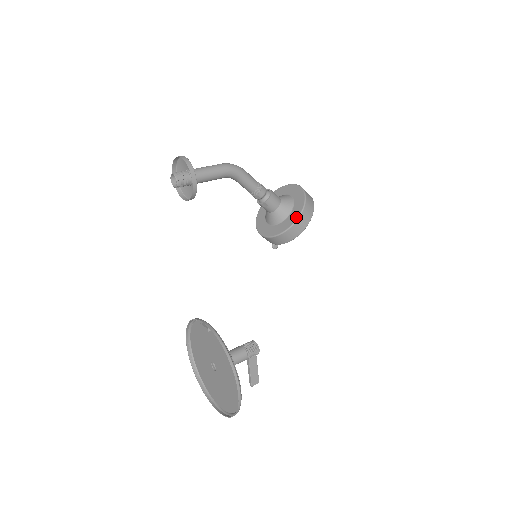
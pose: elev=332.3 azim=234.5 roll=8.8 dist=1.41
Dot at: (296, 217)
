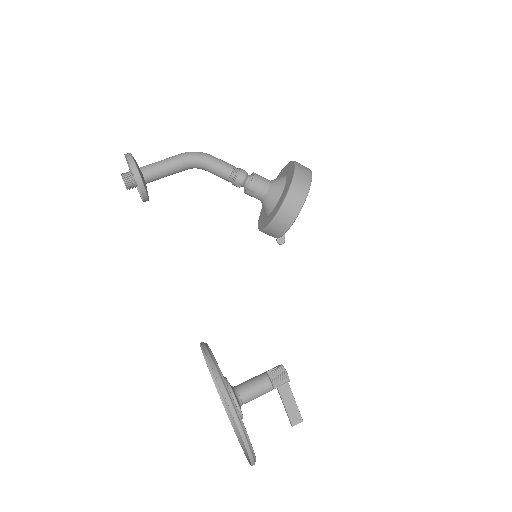
Dot at: (285, 195)
